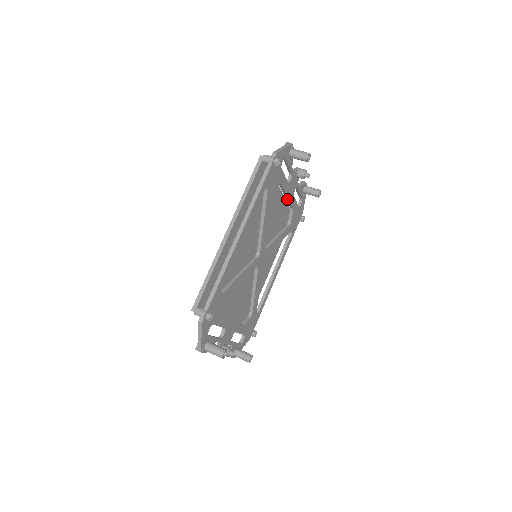
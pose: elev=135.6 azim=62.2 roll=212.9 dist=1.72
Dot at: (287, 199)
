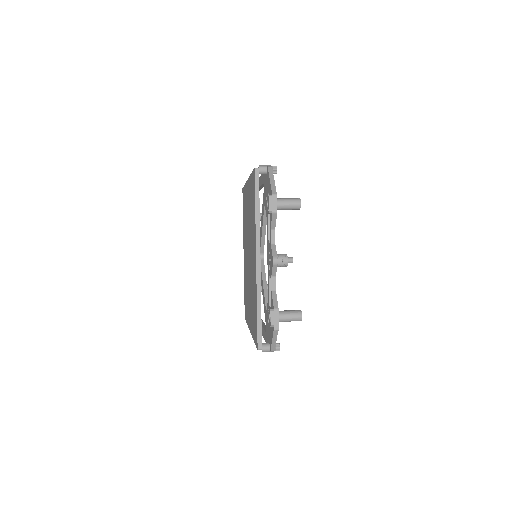
Dot at: occluded
